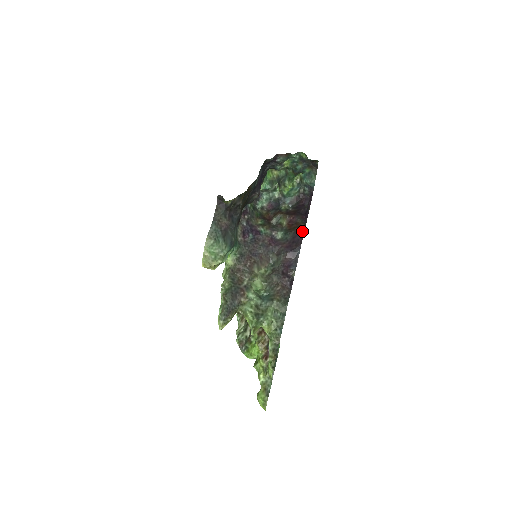
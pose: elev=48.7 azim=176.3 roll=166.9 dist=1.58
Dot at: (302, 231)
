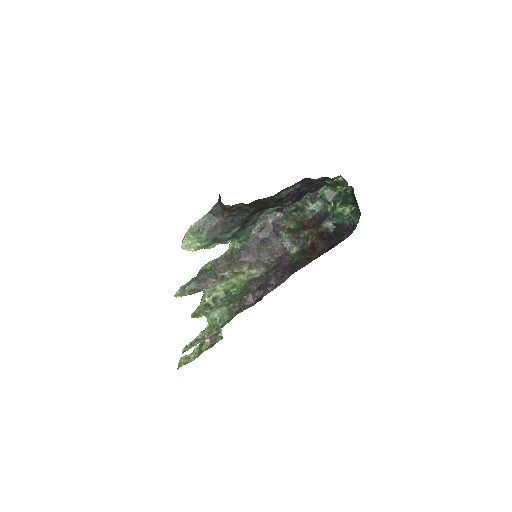
Dot at: (307, 262)
